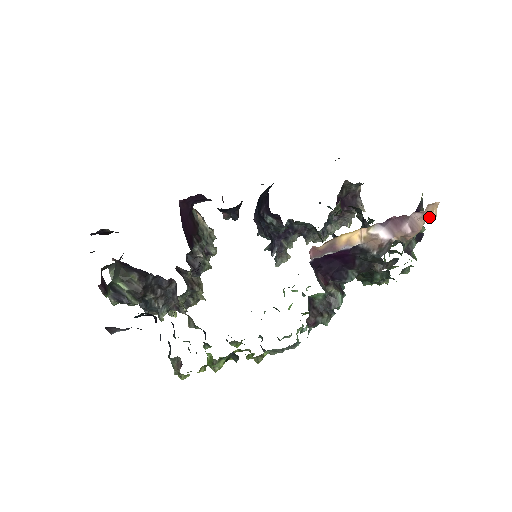
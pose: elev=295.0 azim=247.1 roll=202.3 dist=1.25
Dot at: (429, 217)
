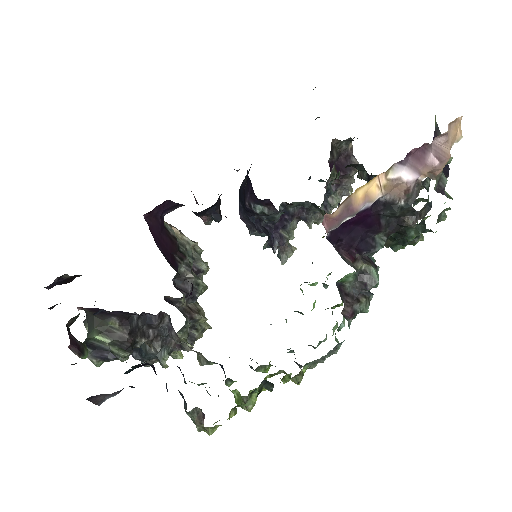
Dot at: (454, 140)
